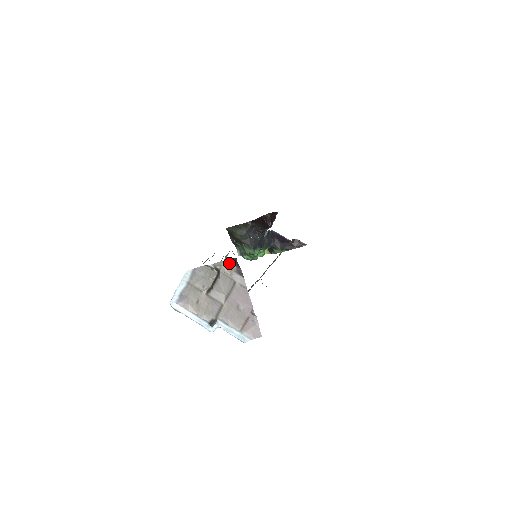
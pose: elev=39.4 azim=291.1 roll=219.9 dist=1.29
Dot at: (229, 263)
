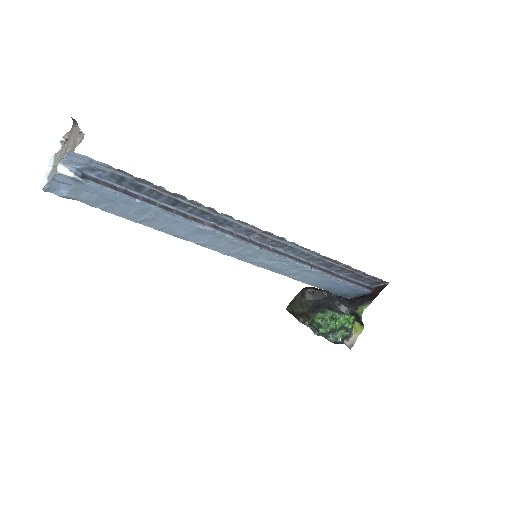
Dot at: (72, 128)
